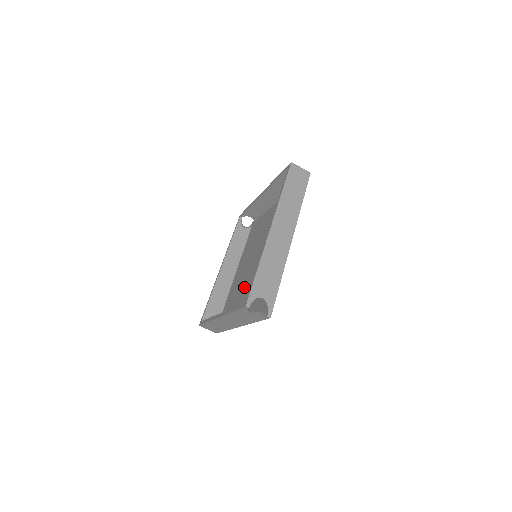
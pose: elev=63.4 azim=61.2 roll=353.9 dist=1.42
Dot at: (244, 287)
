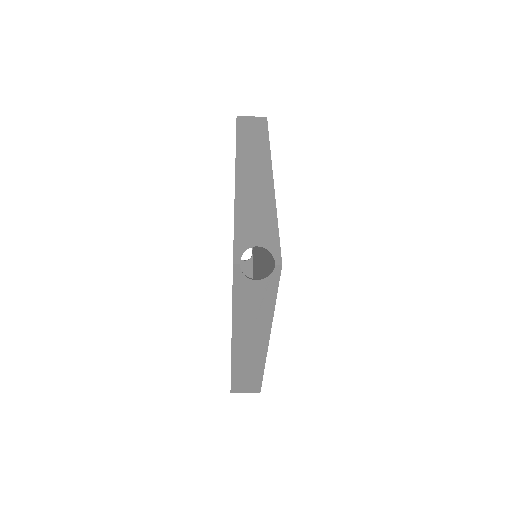
Dot at: occluded
